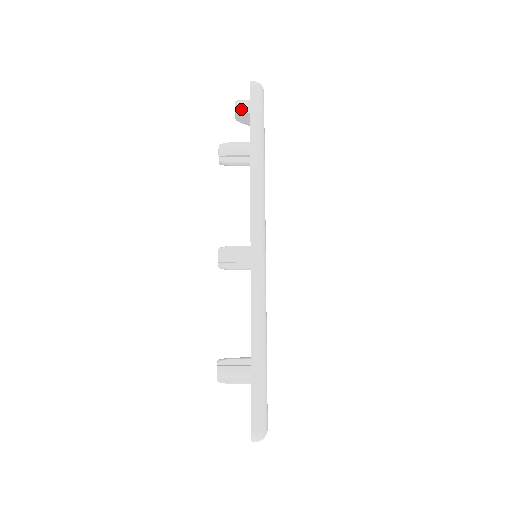
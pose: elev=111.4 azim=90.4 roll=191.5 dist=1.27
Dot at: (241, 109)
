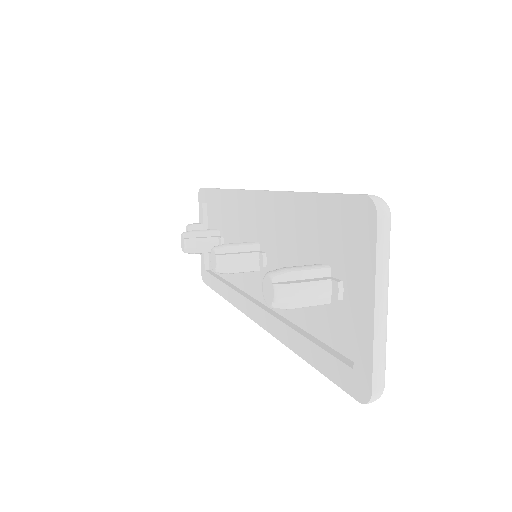
Dot at: (194, 224)
